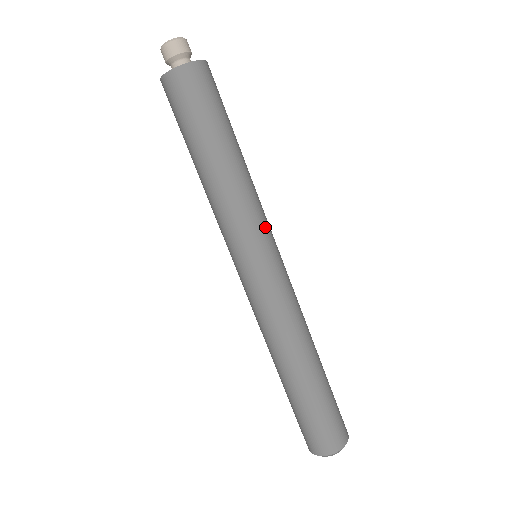
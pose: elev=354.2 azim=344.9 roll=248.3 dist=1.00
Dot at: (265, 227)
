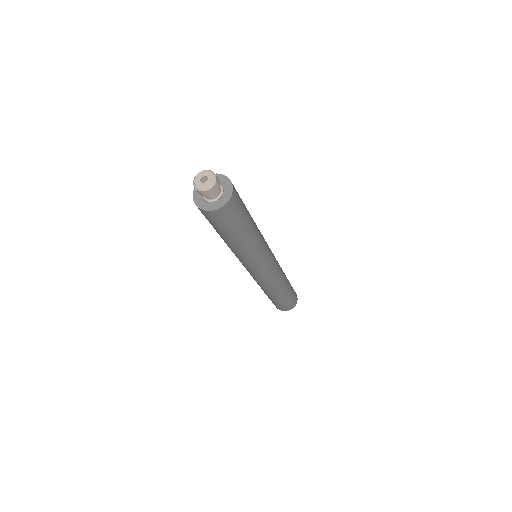
Dot at: (266, 243)
